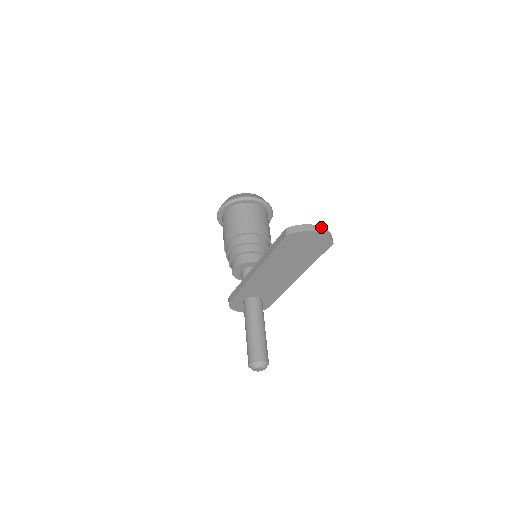
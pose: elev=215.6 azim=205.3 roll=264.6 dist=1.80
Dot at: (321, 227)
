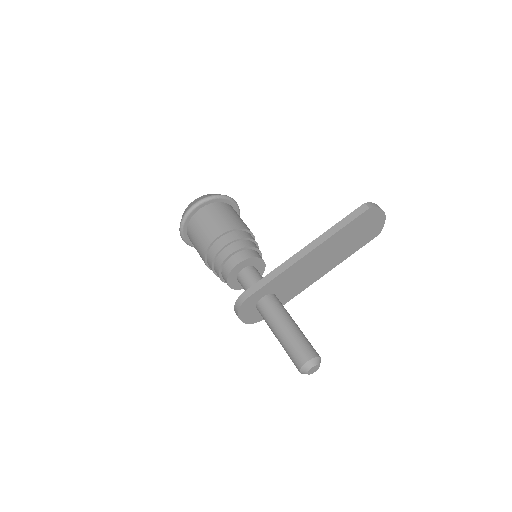
Dot at: occluded
